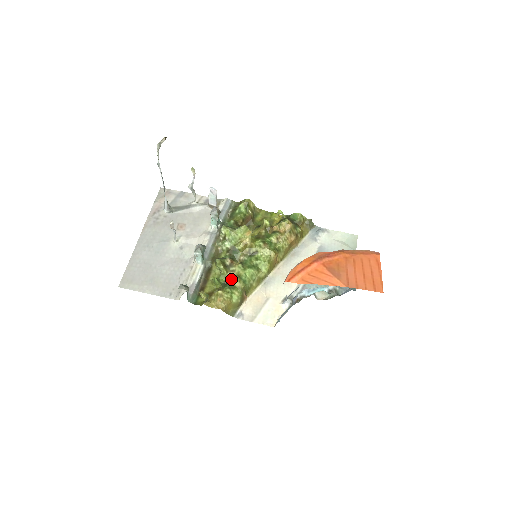
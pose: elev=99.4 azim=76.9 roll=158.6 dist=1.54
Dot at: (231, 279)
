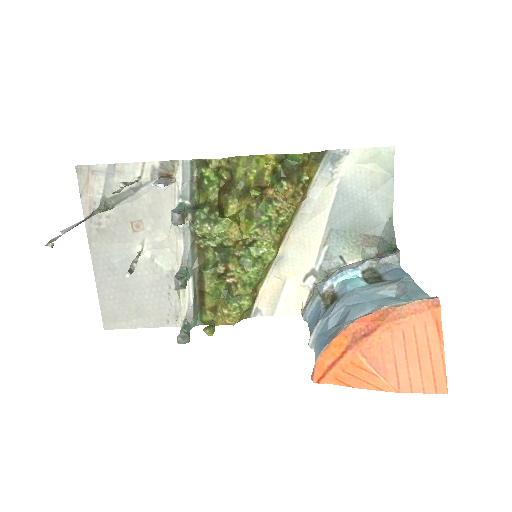
Dot at: (233, 286)
